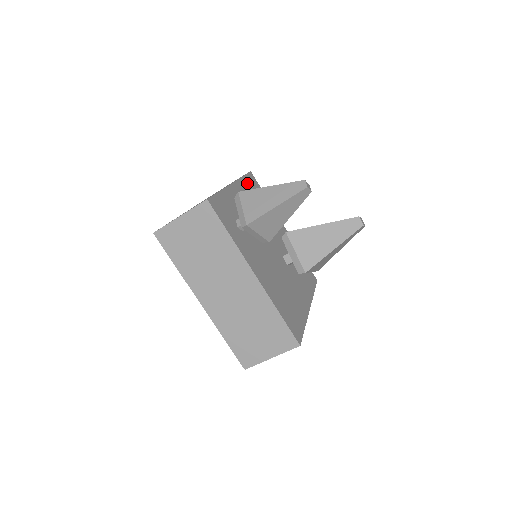
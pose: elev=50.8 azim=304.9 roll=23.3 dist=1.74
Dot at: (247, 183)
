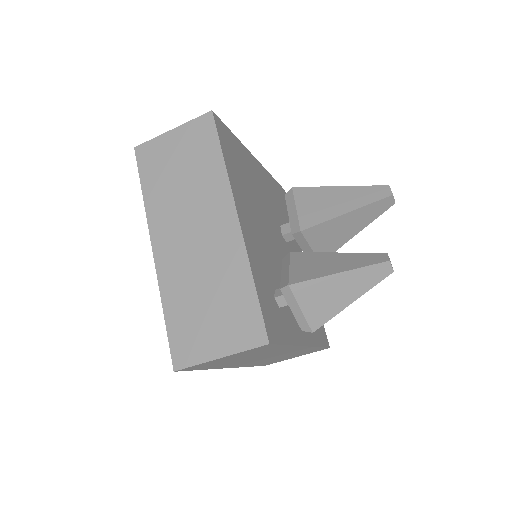
Dot at: (229, 163)
